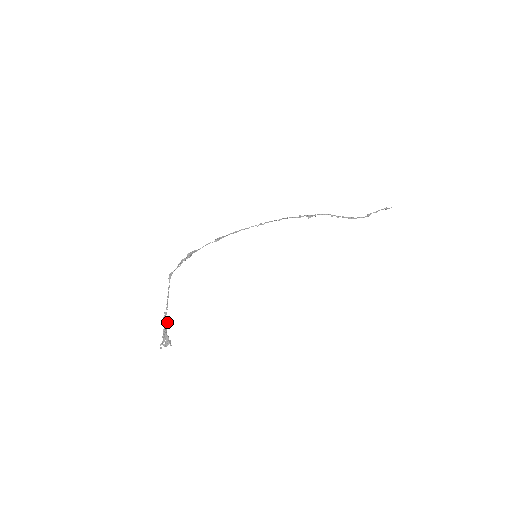
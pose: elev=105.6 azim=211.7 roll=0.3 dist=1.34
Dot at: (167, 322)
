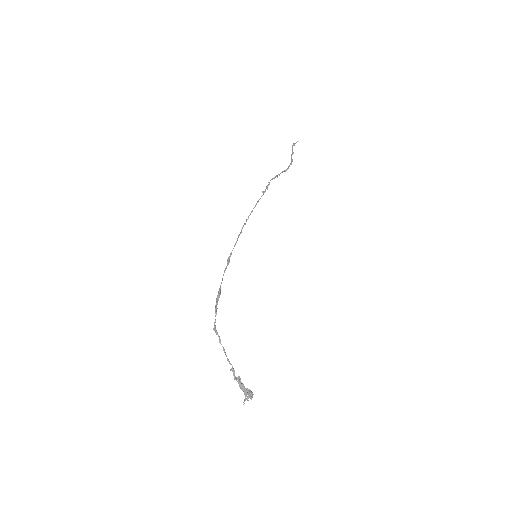
Dot at: (239, 377)
